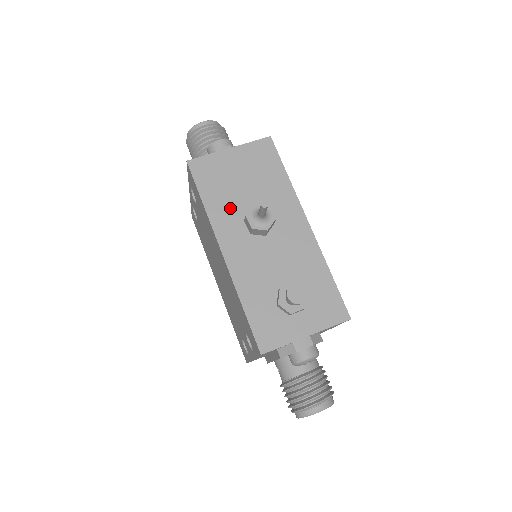
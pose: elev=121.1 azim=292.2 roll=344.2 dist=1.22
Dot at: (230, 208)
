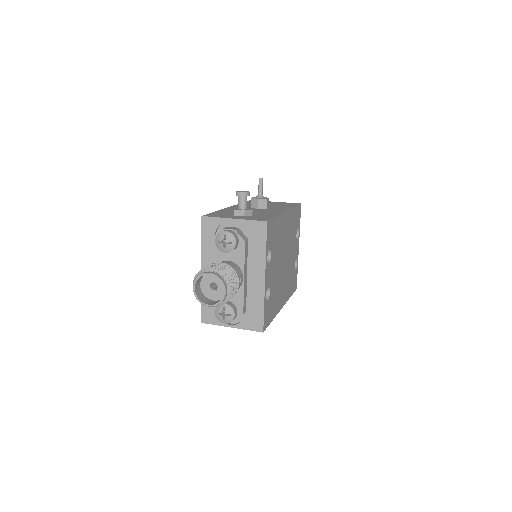
Dot at: occluded
